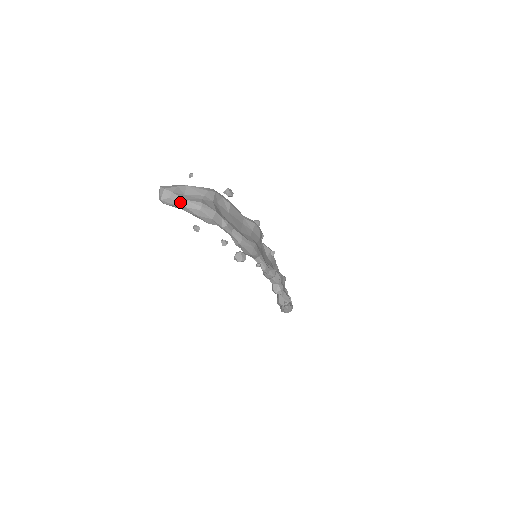
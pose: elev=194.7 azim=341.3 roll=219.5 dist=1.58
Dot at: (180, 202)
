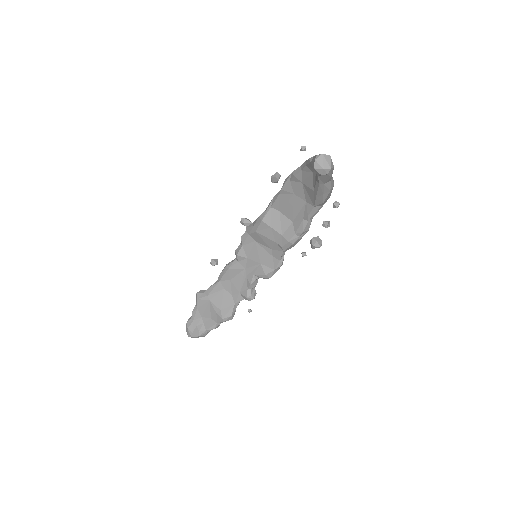
Dot at: occluded
